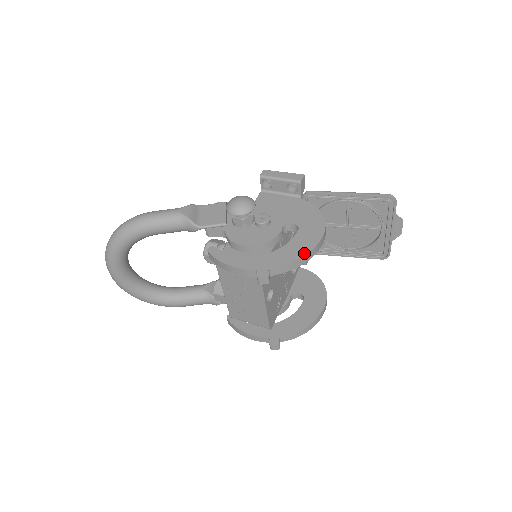
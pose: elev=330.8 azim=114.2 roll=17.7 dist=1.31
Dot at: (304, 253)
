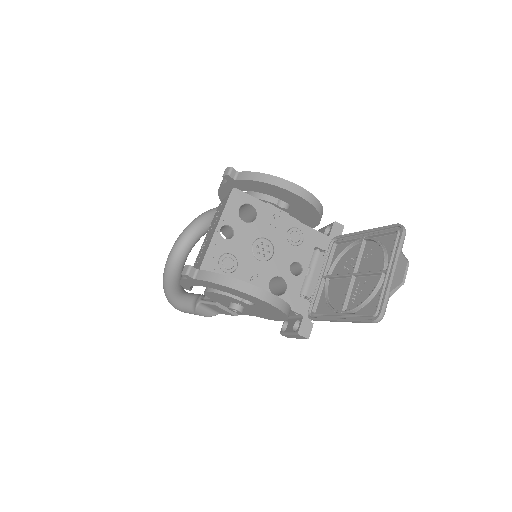
Dot at: (271, 176)
